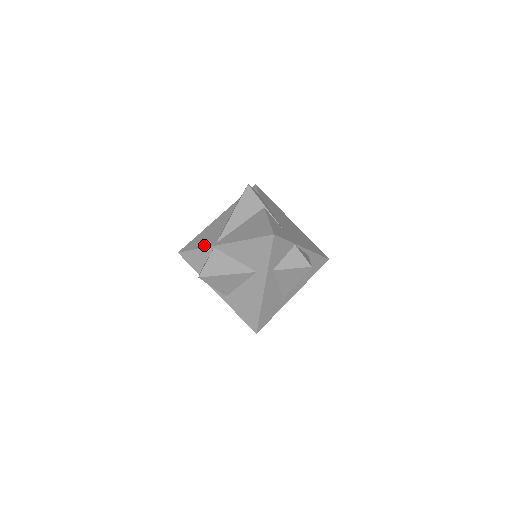
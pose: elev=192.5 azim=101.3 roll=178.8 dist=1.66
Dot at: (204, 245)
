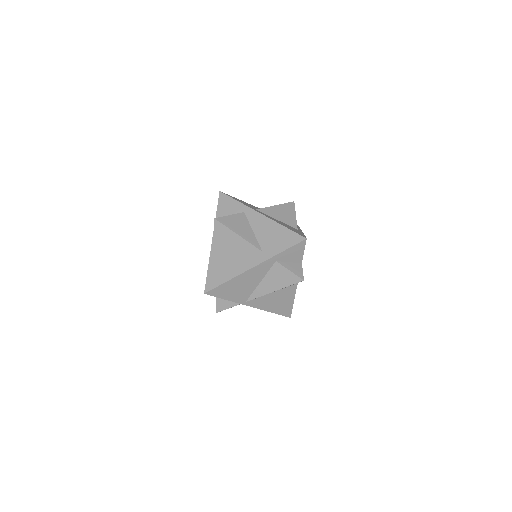
Dot at: (233, 300)
